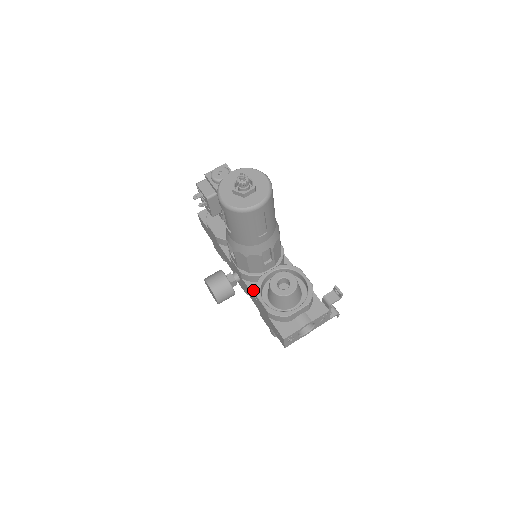
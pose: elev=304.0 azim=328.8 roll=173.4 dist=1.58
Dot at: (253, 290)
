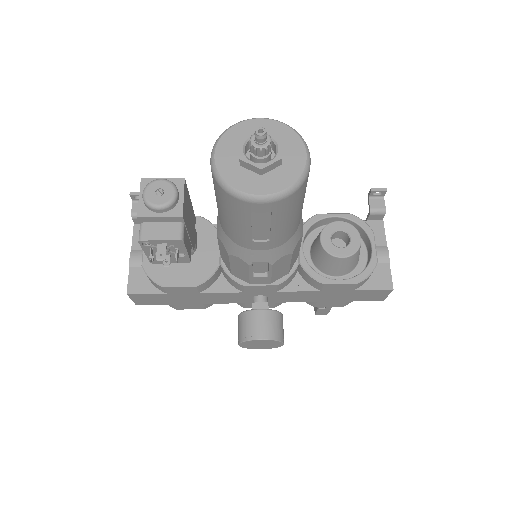
Dot at: (303, 287)
